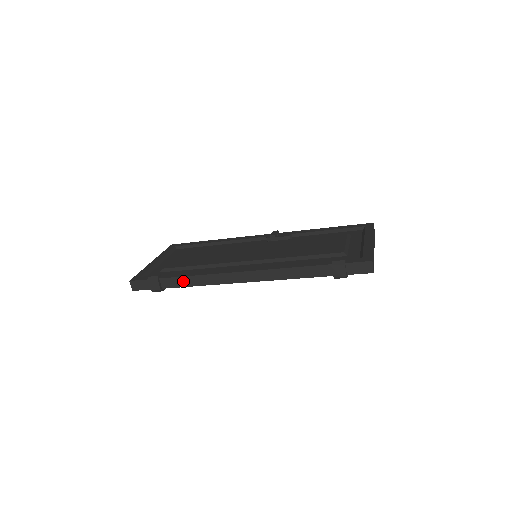
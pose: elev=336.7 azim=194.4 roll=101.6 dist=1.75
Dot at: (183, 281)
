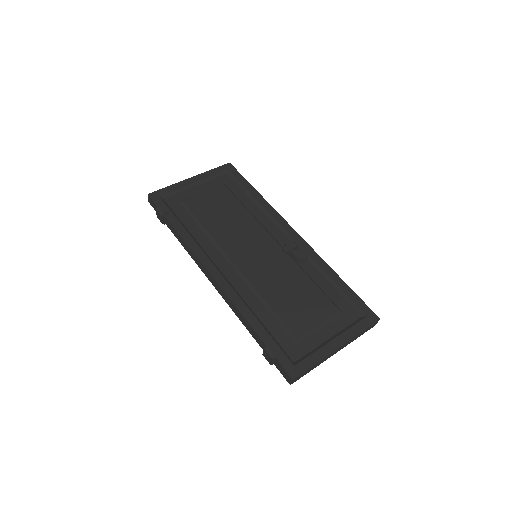
Dot at: (177, 235)
